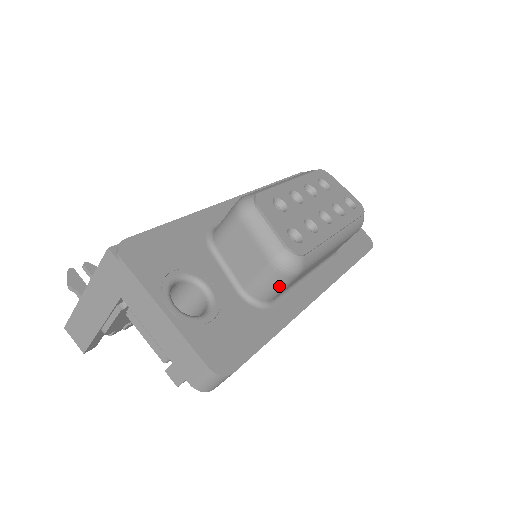
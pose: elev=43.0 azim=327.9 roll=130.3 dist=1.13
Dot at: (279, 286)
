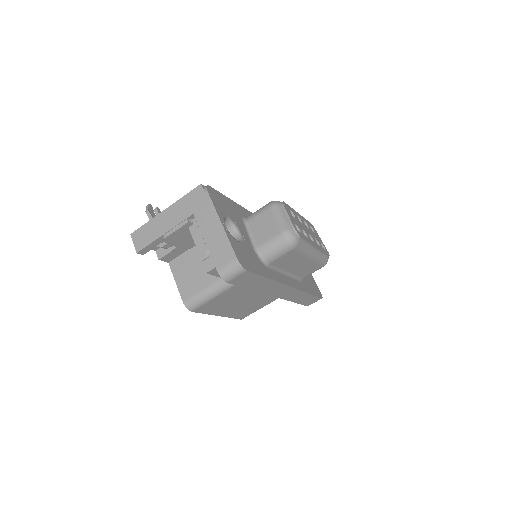
Dot at: (280, 251)
